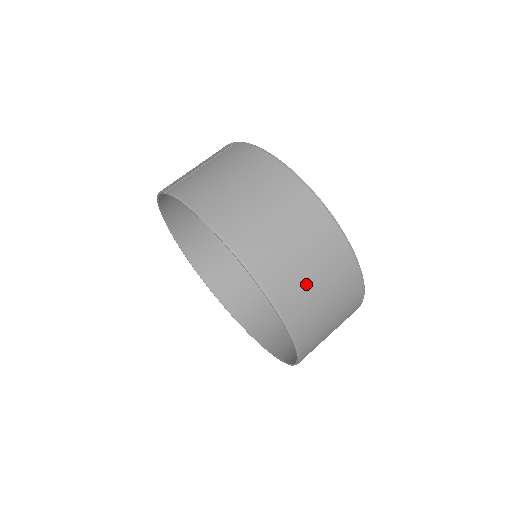
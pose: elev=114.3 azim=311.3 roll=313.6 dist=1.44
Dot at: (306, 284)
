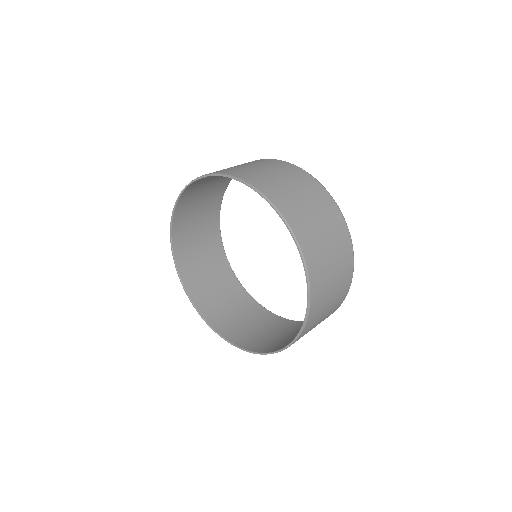
Dot at: (321, 243)
